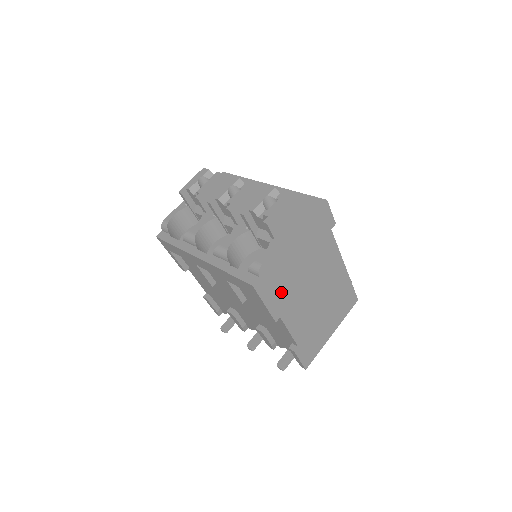
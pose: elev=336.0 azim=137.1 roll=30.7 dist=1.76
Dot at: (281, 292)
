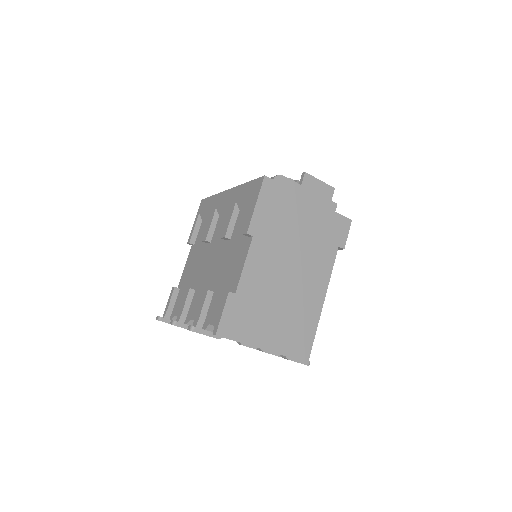
Dot at: (272, 219)
